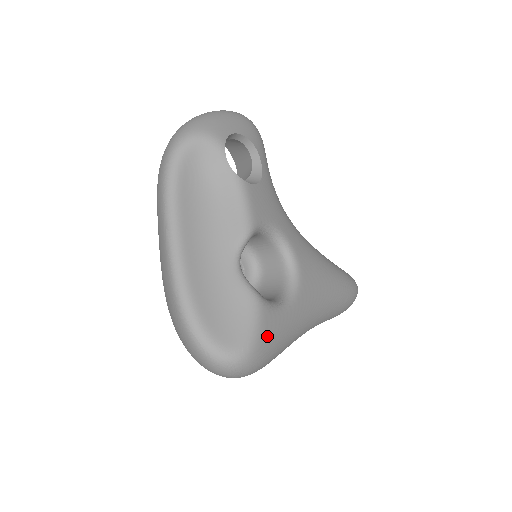
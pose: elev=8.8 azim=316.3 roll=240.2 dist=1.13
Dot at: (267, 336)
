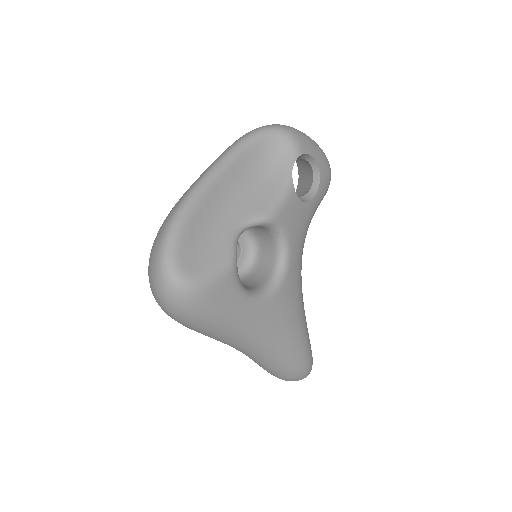
Dot at: (216, 295)
